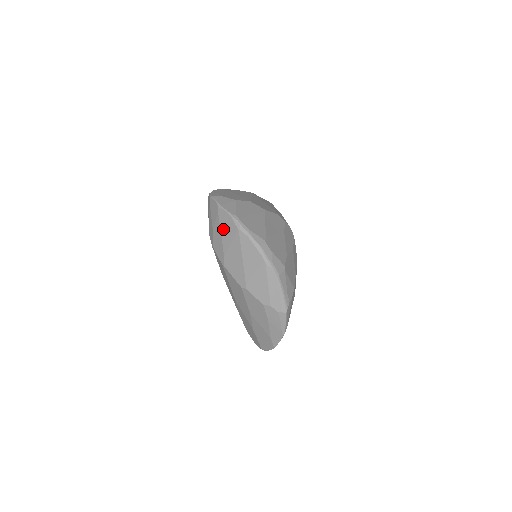
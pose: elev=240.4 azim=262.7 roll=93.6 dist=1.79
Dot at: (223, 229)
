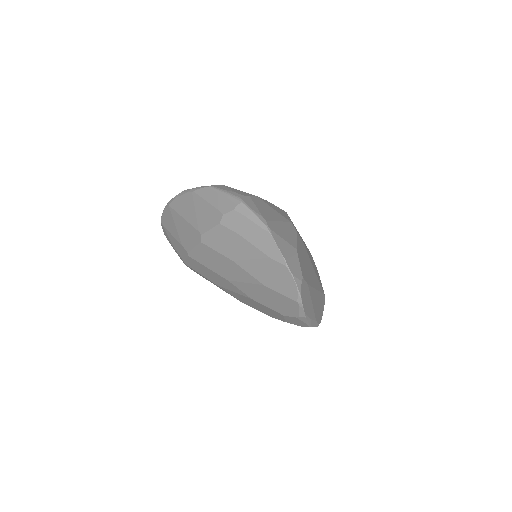
Dot at: (169, 229)
